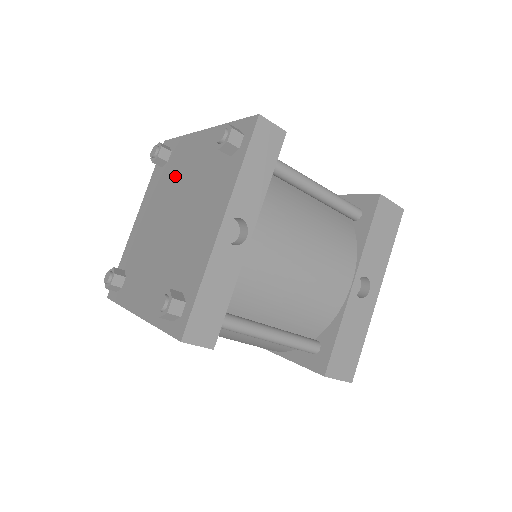
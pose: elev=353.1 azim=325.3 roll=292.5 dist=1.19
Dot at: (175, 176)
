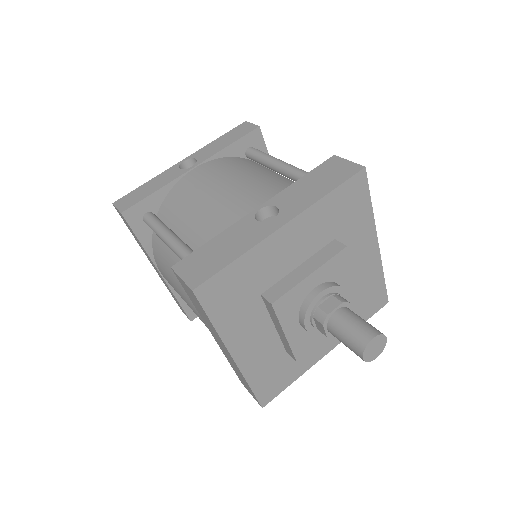
Dot at: occluded
